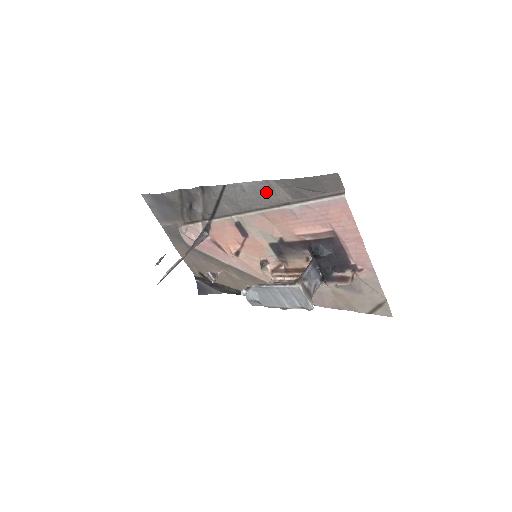
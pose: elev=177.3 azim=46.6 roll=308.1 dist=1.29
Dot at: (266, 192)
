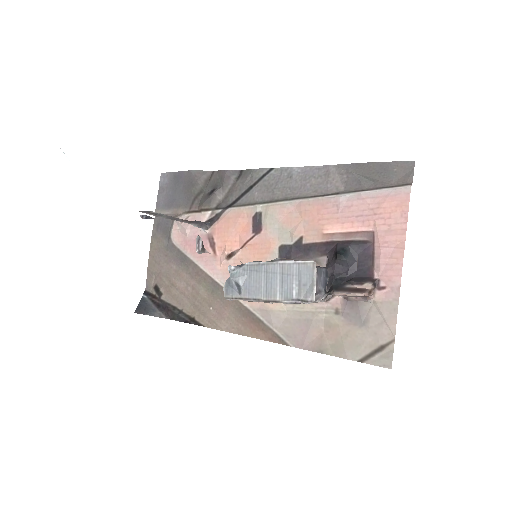
Dot at: (317, 179)
